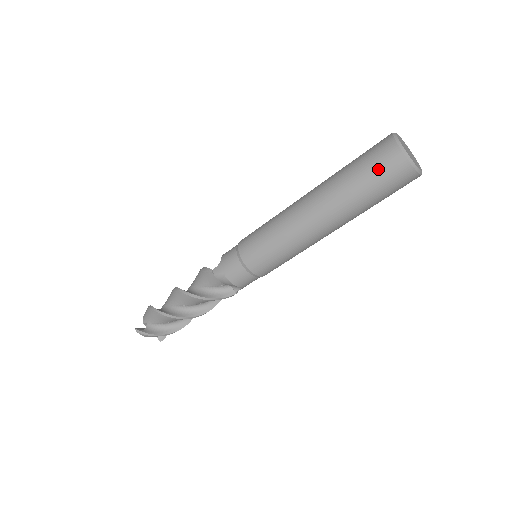
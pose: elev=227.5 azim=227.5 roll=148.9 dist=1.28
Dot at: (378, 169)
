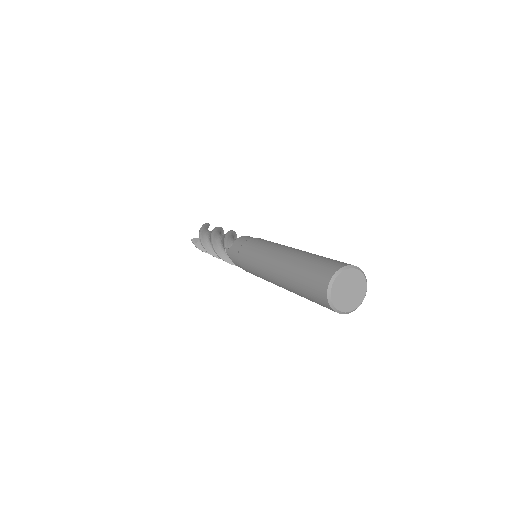
Dot at: (313, 295)
